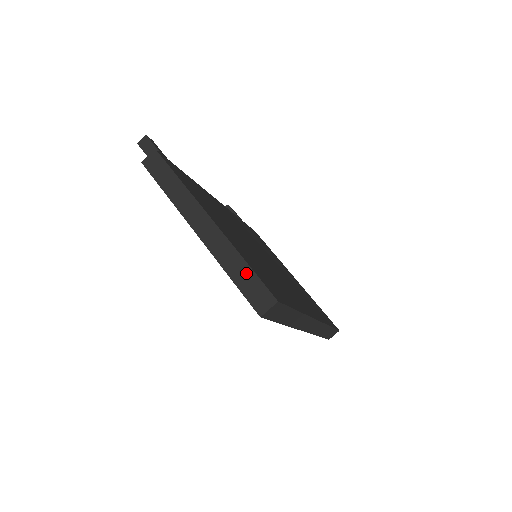
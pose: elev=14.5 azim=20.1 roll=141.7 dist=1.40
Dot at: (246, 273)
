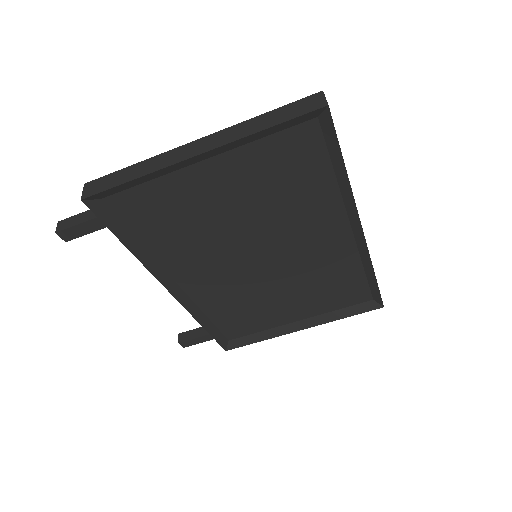
Dot at: (275, 114)
